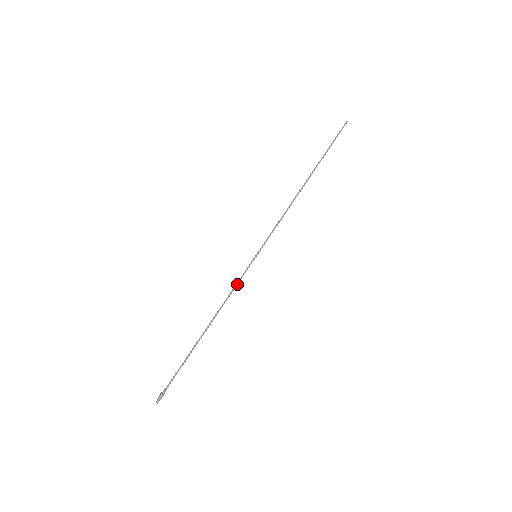
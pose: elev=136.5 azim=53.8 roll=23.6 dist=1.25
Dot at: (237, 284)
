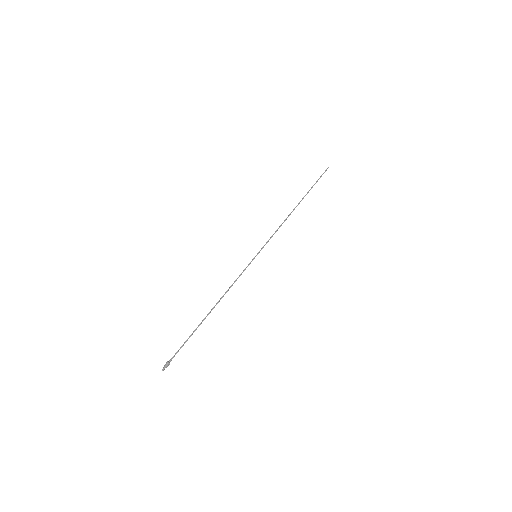
Dot at: (239, 276)
